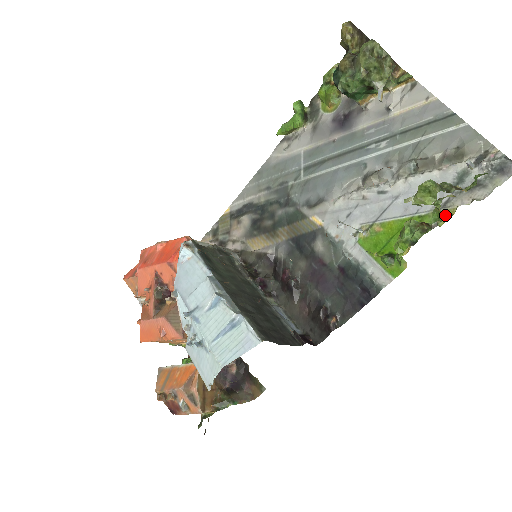
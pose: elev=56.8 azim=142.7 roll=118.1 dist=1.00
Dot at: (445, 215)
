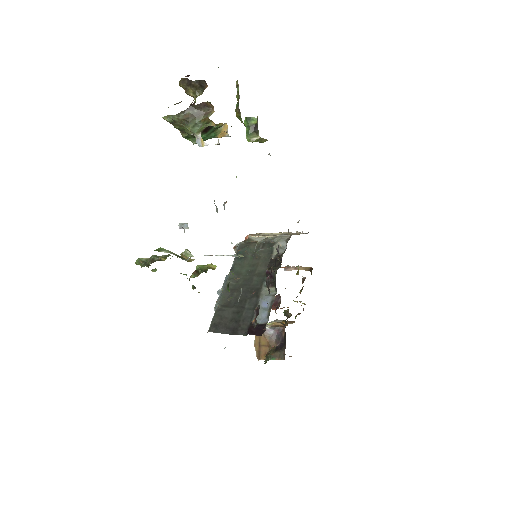
Dot at: occluded
